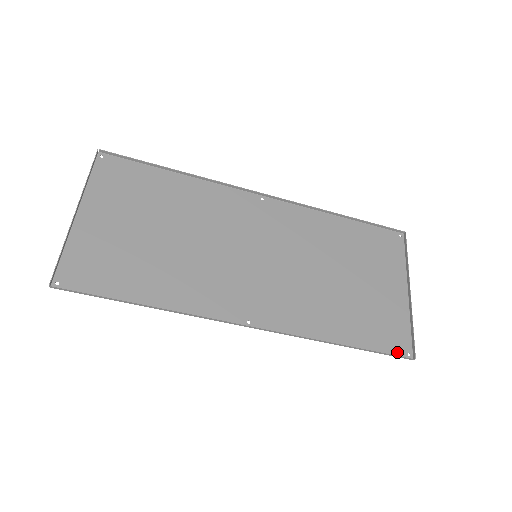
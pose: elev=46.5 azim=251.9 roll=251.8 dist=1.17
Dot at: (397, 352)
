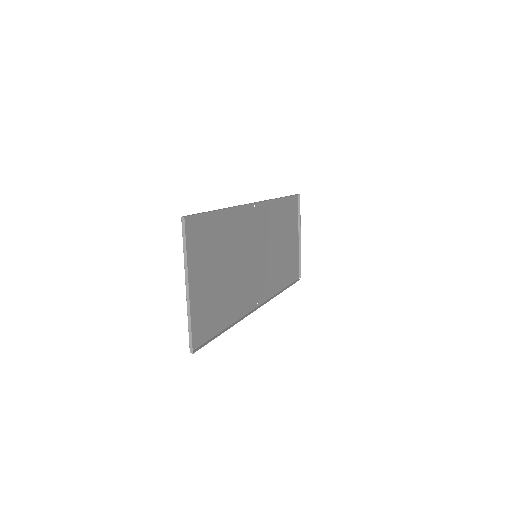
Dot at: (295, 278)
